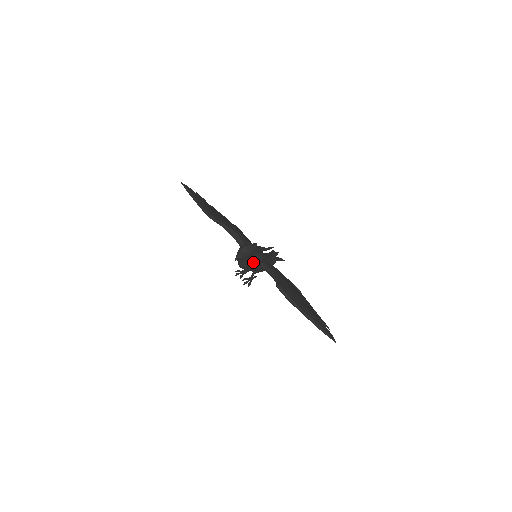
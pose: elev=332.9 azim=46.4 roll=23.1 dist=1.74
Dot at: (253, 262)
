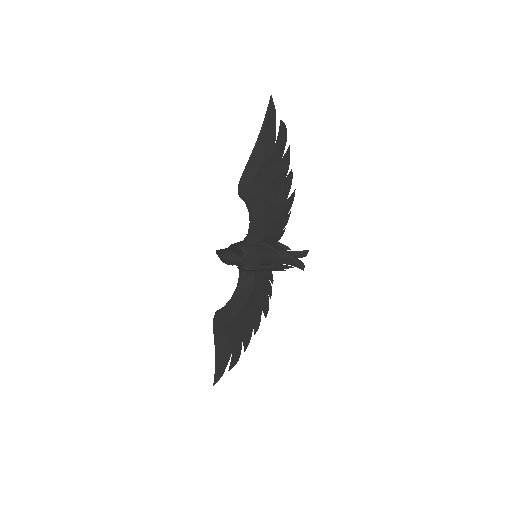
Dot at: (236, 265)
